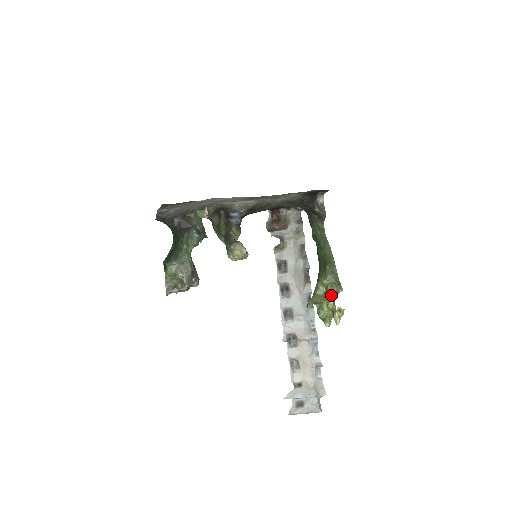
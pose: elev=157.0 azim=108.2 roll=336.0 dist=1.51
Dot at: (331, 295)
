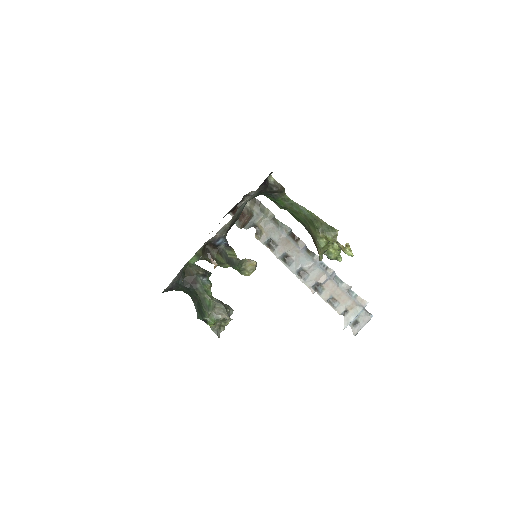
Dot at: (333, 241)
